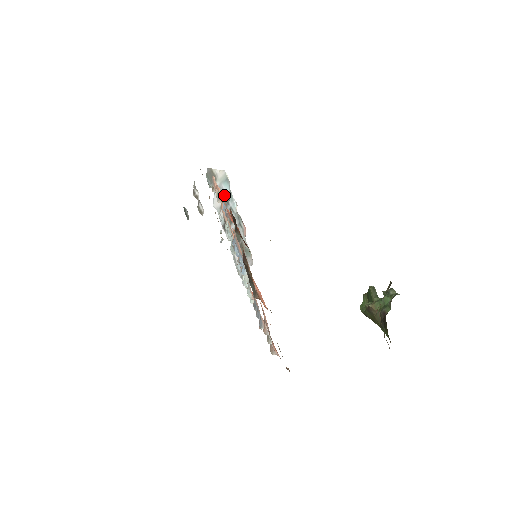
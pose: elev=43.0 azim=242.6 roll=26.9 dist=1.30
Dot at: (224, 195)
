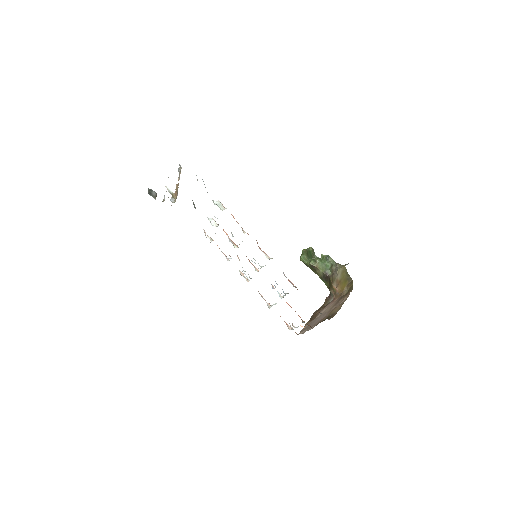
Dot at: occluded
